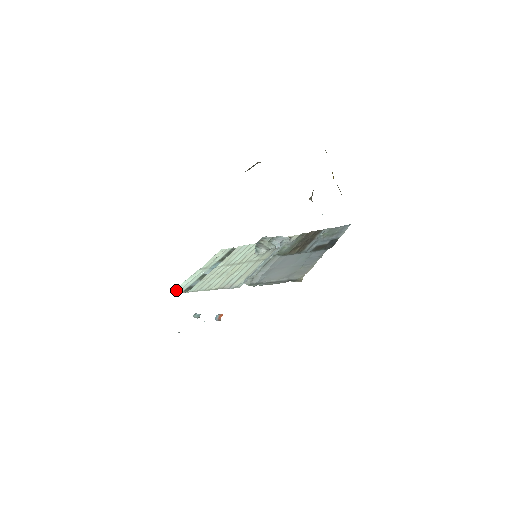
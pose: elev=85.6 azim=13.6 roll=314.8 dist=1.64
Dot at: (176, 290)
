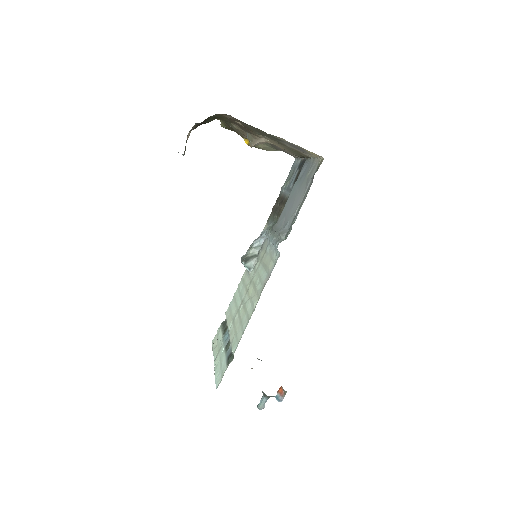
Dot at: (217, 382)
